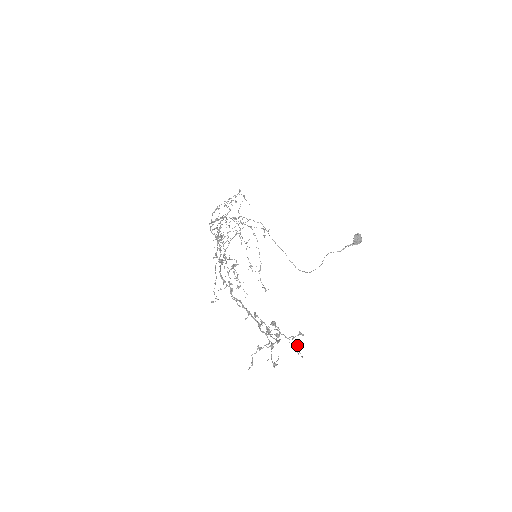
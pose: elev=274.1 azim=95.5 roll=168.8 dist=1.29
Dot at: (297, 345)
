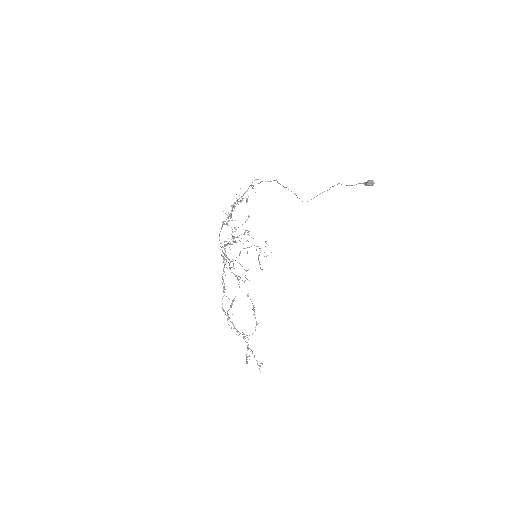
Dot at: (259, 366)
